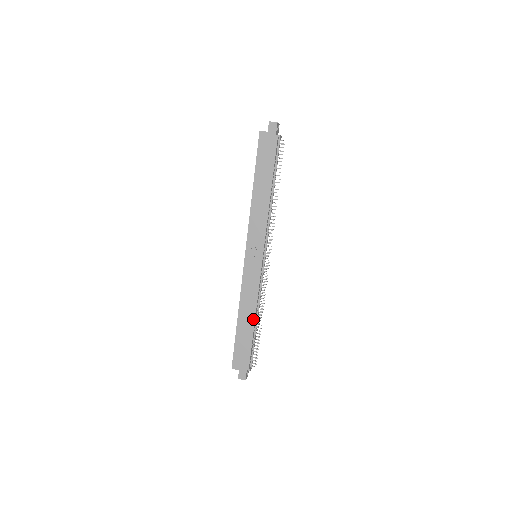
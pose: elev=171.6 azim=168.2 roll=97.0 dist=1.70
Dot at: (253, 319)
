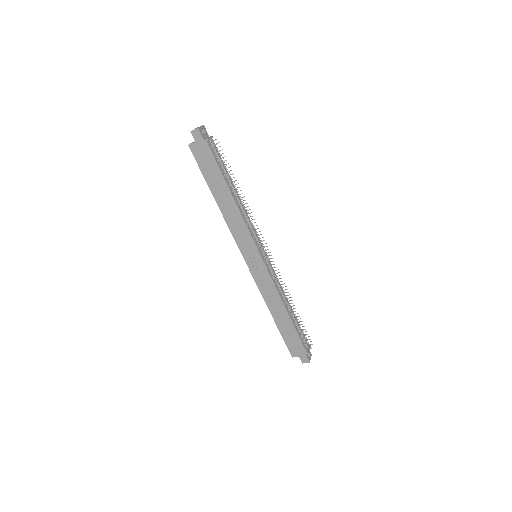
Dot at: (285, 311)
